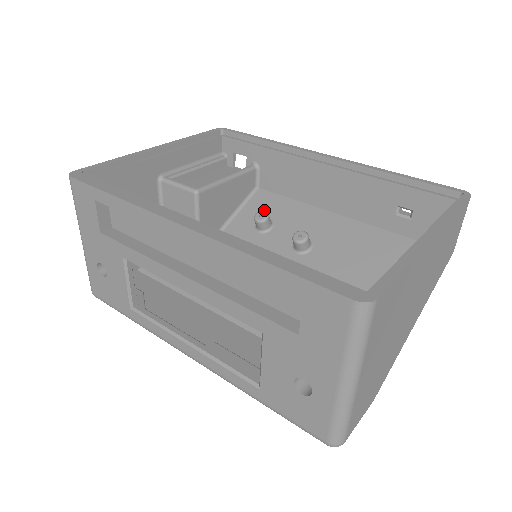
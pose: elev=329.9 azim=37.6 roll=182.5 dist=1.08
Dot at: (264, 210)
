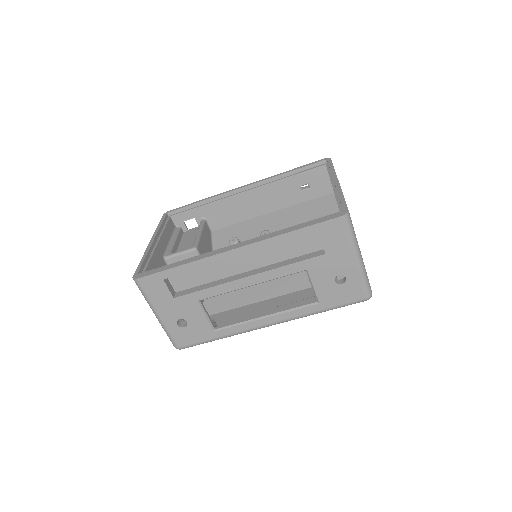
Dot at: (228, 239)
